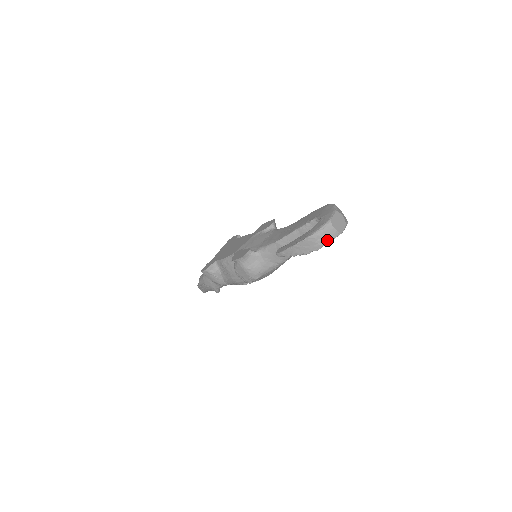
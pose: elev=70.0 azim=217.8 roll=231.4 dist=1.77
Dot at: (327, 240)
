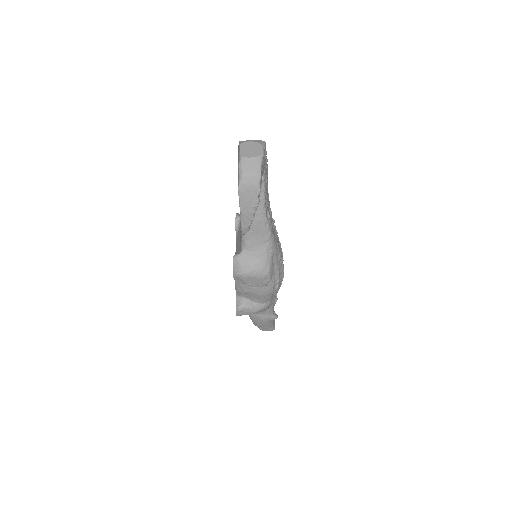
Dot at: (256, 173)
